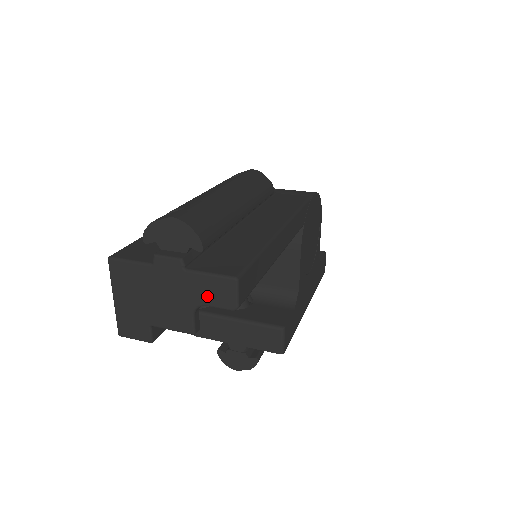
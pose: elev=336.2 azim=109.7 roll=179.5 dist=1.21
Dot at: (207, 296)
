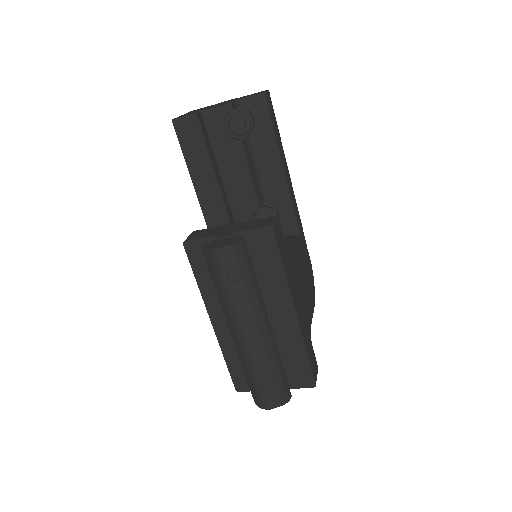
Dot at: (248, 96)
